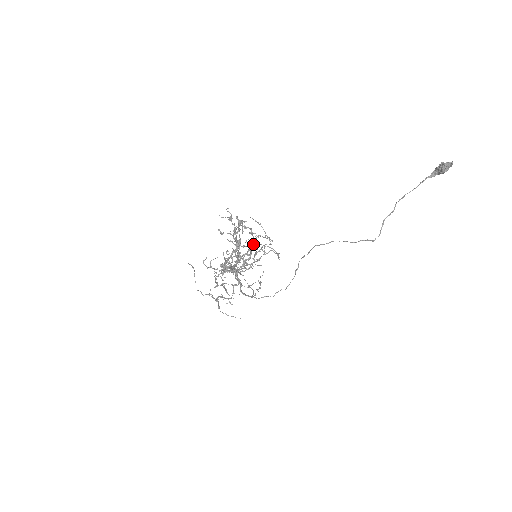
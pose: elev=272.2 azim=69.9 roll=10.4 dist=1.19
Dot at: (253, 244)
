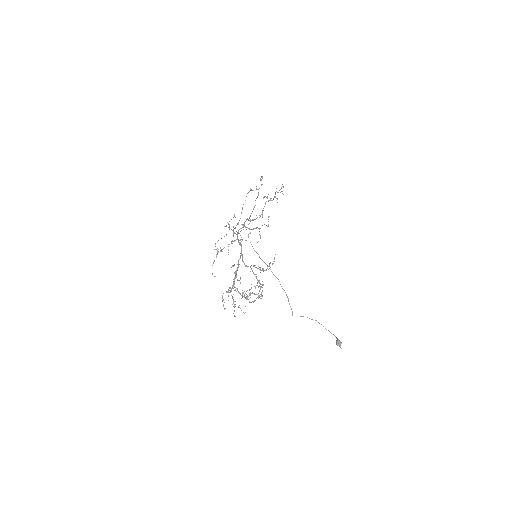
Dot at: occluded
